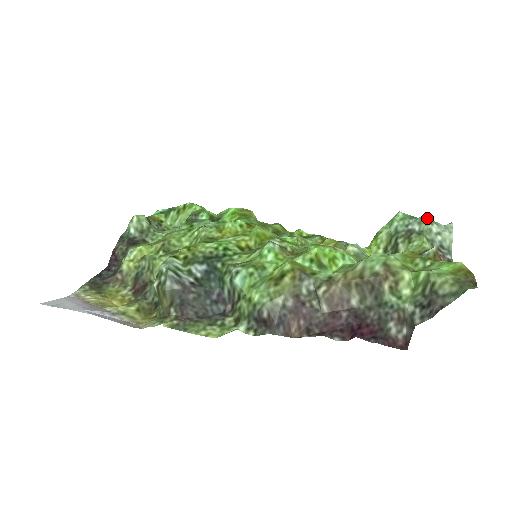
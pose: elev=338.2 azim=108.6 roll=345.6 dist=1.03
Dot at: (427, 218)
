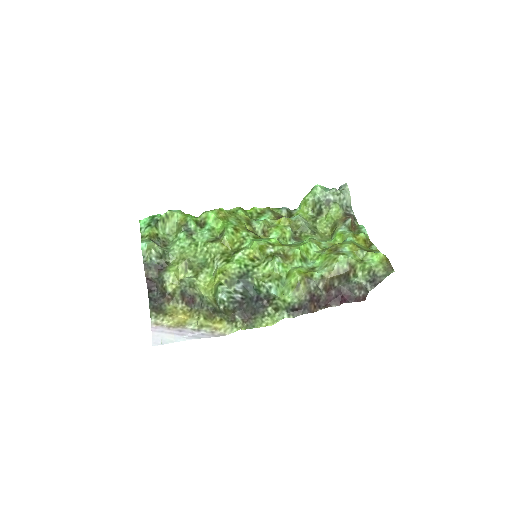
Dot at: (336, 190)
